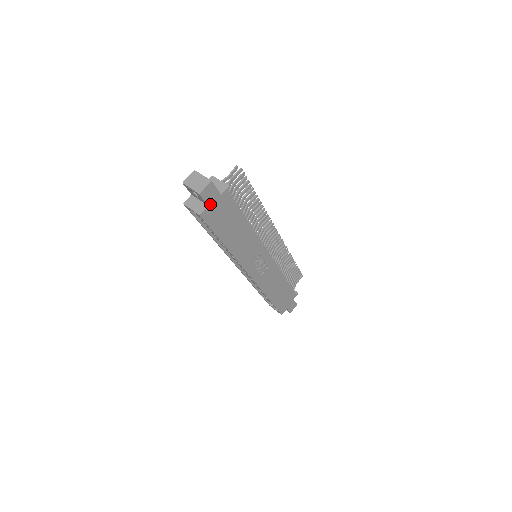
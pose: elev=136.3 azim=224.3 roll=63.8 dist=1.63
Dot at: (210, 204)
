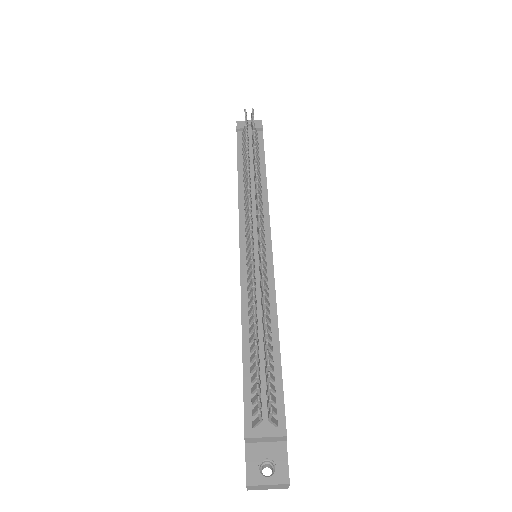
Dot at: occluded
